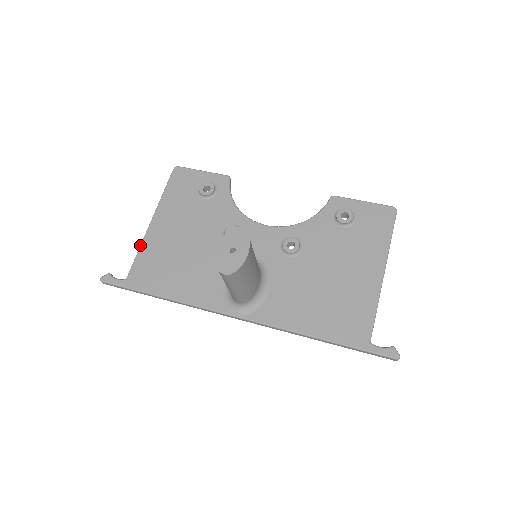
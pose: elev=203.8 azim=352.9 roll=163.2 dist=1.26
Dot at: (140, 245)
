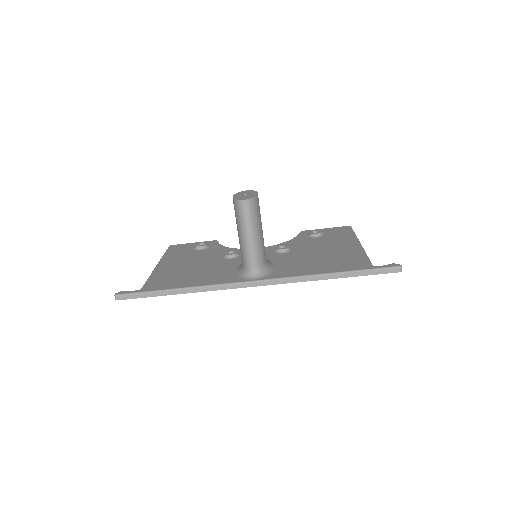
Dot at: (150, 275)
